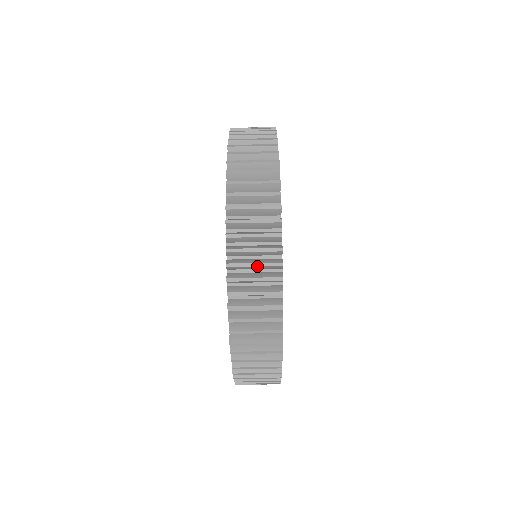
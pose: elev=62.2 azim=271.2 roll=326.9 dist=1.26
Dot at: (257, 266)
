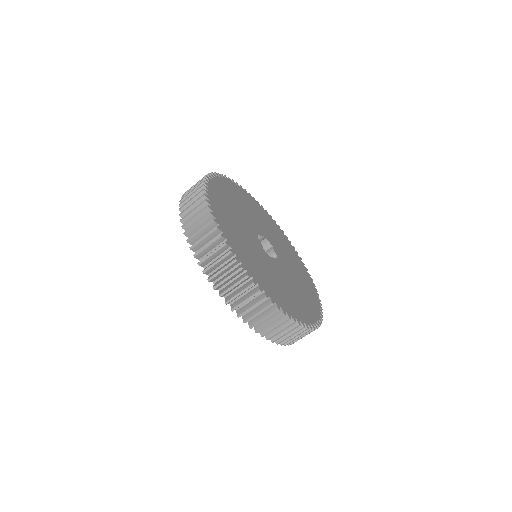
Dot at: (229, 278)
